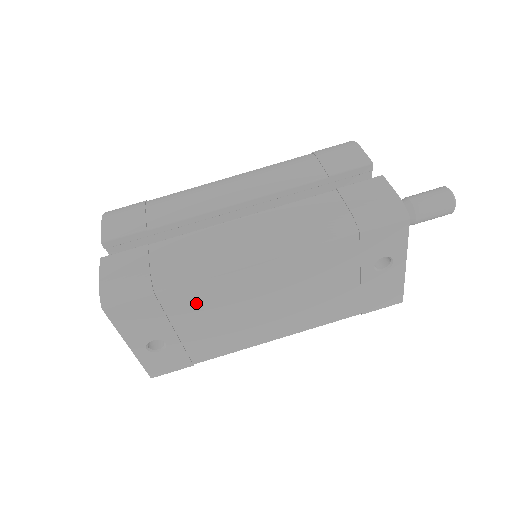
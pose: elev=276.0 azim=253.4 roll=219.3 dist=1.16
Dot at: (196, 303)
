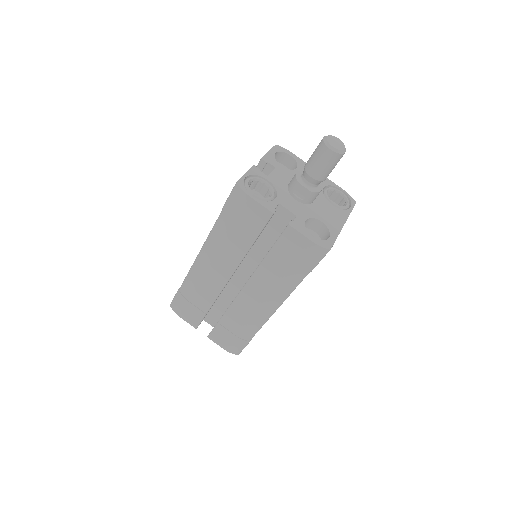
Dot at: occluded
